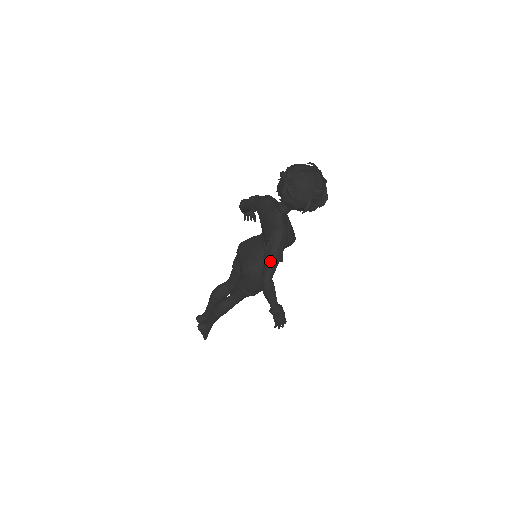
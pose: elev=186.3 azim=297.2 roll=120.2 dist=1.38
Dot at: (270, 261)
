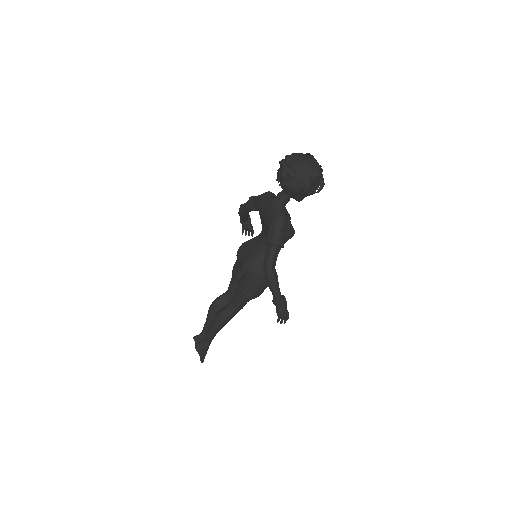
Dot at: (272, 246)
